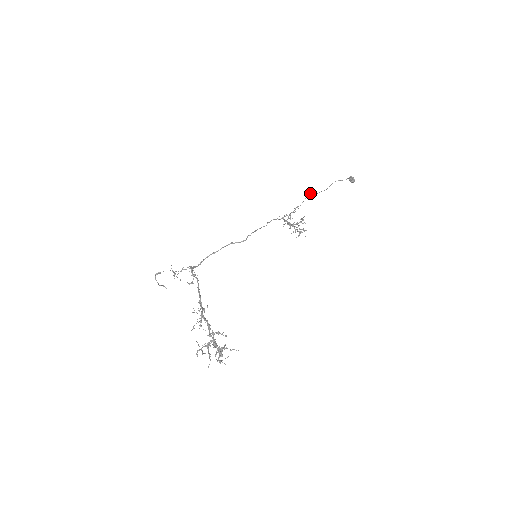
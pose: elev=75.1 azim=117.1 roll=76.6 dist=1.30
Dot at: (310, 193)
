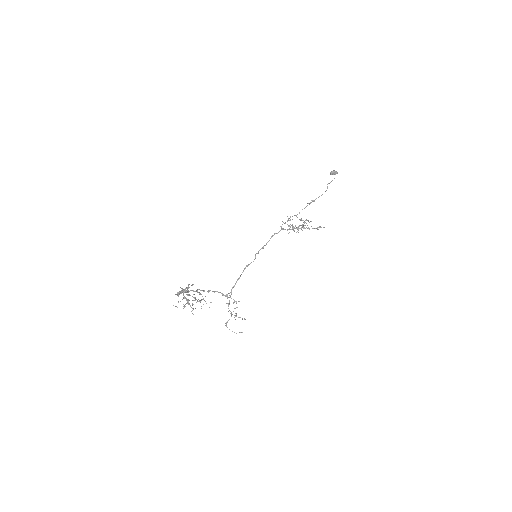
Dot at: (307, 205)
